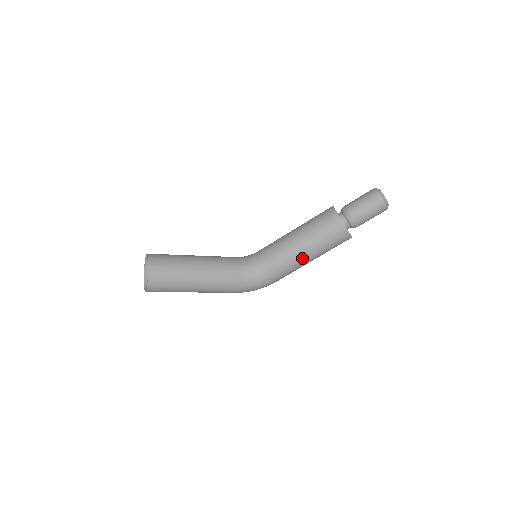
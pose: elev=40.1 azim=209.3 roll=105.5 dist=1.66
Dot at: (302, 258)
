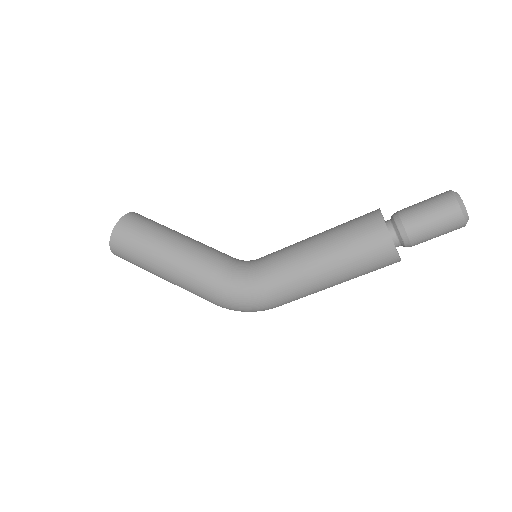
Dot at: (310, 261)
